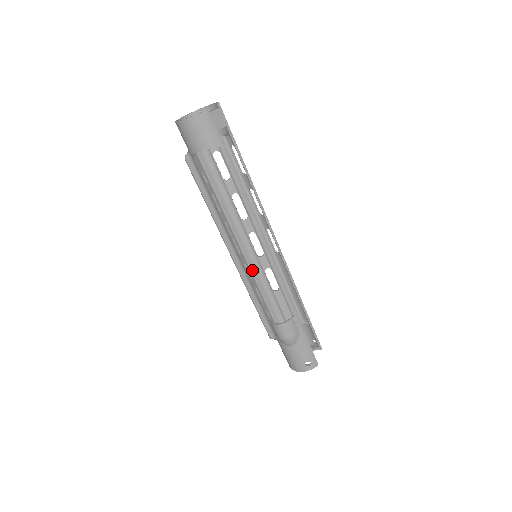
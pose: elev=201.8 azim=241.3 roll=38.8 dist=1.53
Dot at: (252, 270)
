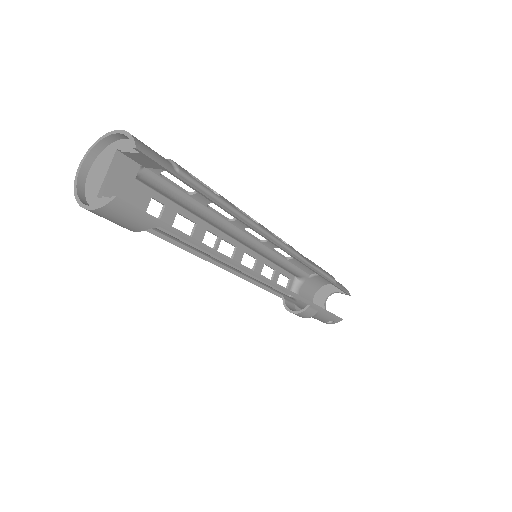
Dot at: (256, 252)
